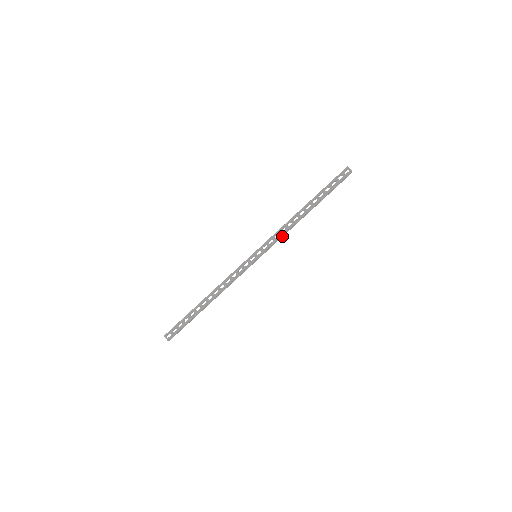
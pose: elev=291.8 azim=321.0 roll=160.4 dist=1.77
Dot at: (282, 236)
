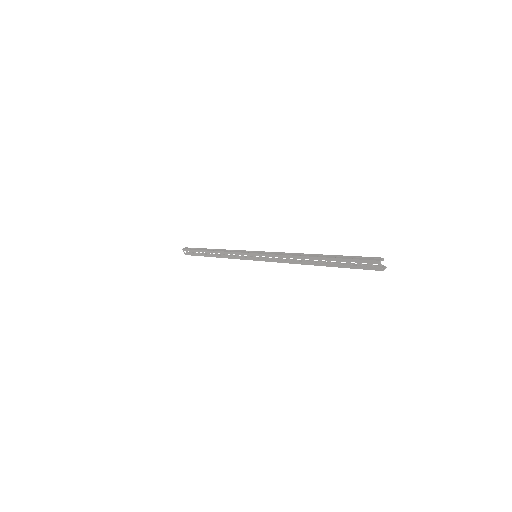
Dot at: occluded
